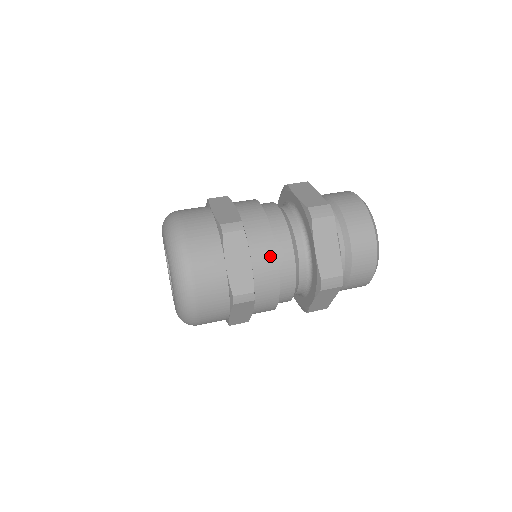
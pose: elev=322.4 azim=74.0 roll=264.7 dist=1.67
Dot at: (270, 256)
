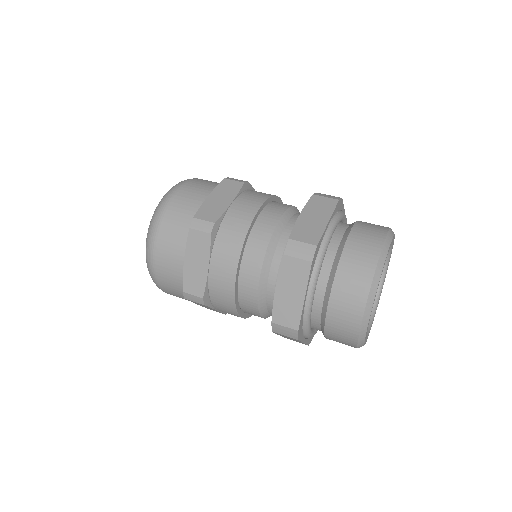
Dot at: (229, 271)
